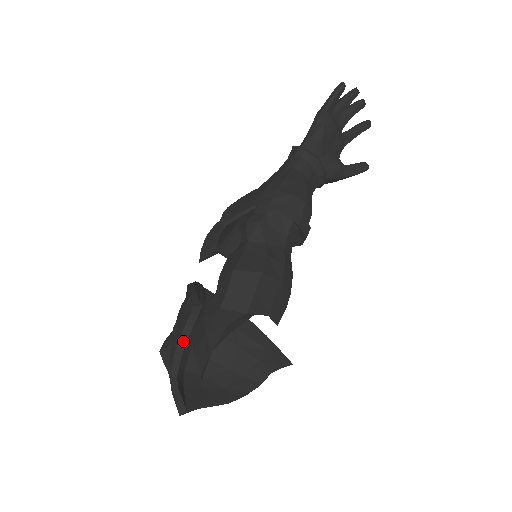
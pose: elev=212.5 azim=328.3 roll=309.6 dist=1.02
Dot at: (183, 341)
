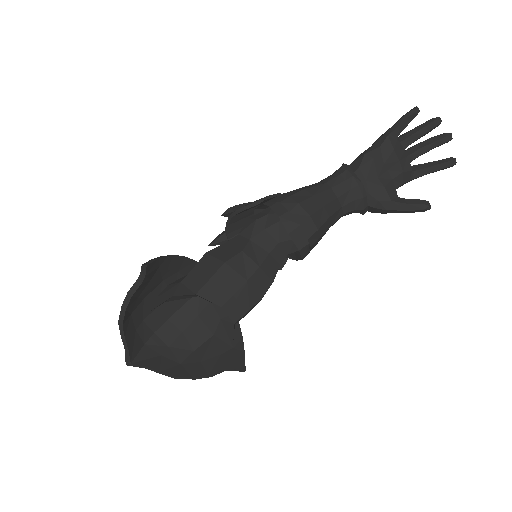
Dot at: (130, 294)
